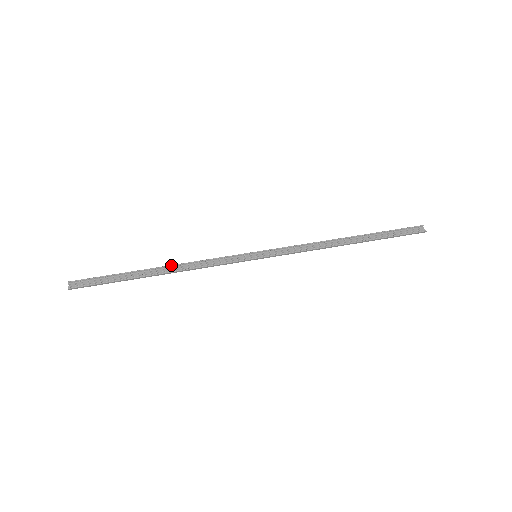
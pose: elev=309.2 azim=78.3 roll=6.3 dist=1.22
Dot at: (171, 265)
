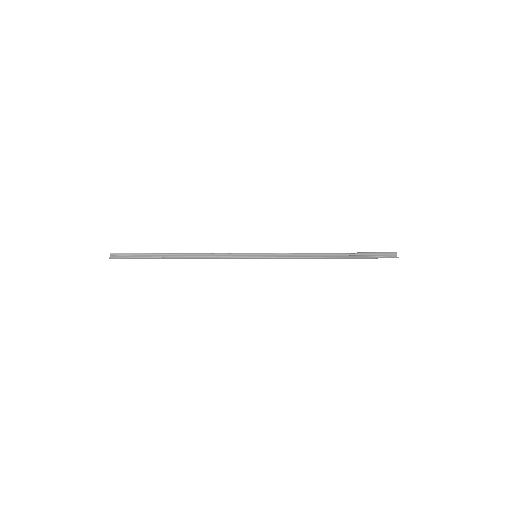
Dot at: (189, 253)
